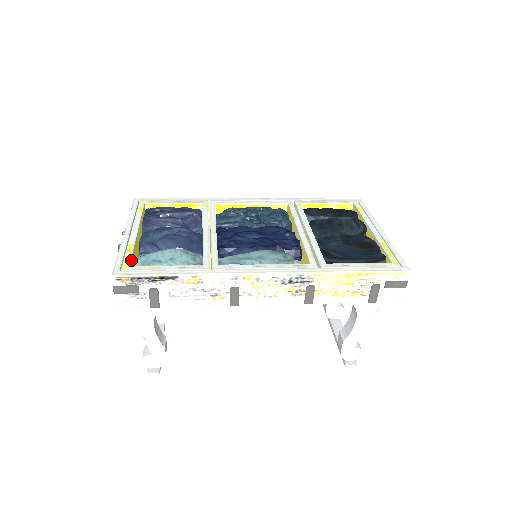
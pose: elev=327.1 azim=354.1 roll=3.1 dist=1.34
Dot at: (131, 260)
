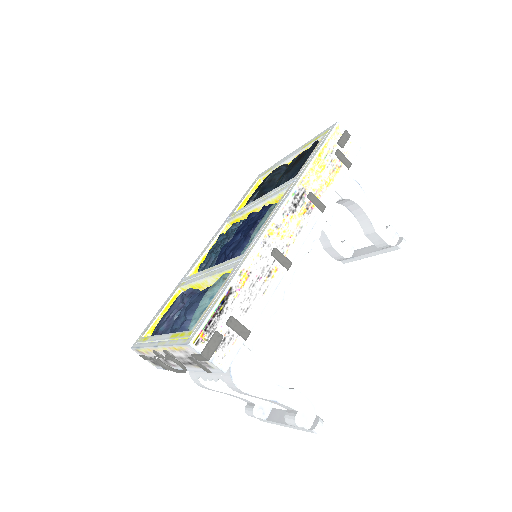
Dot at: occluded
